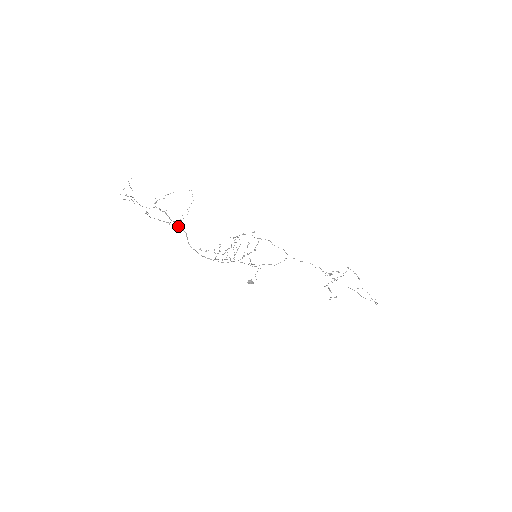
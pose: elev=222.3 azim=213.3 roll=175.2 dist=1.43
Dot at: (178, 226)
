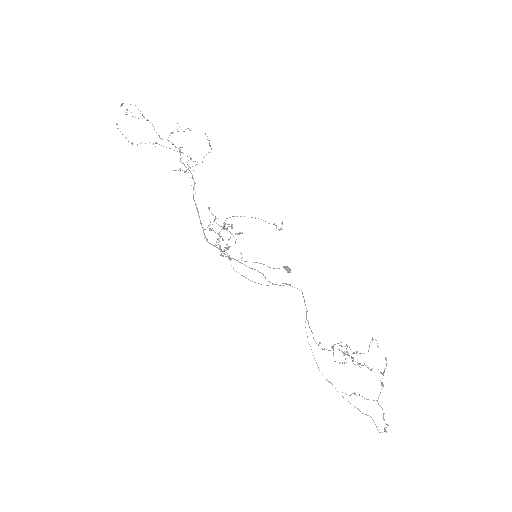
Dot at: occluded
